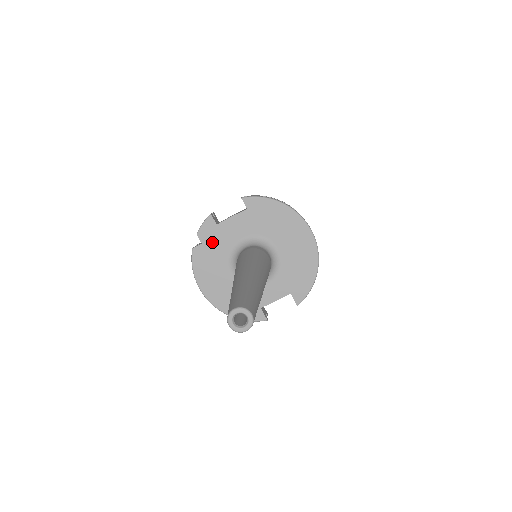
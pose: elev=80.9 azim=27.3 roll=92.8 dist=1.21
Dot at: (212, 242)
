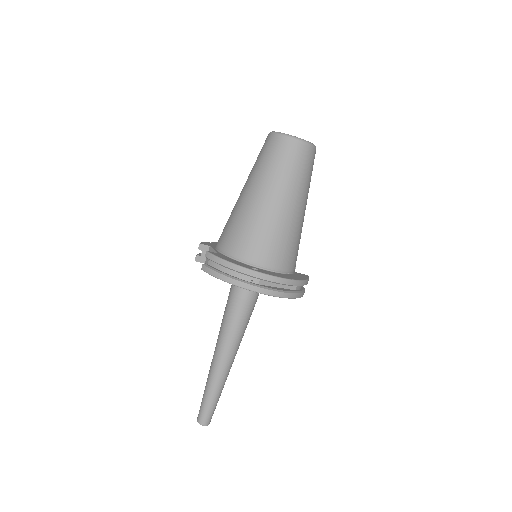
Dot at: occluded
